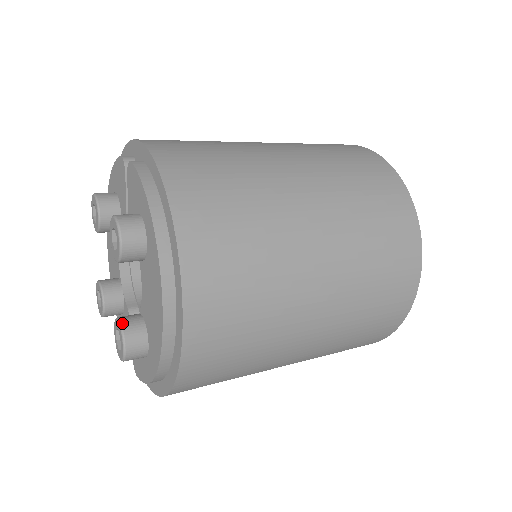
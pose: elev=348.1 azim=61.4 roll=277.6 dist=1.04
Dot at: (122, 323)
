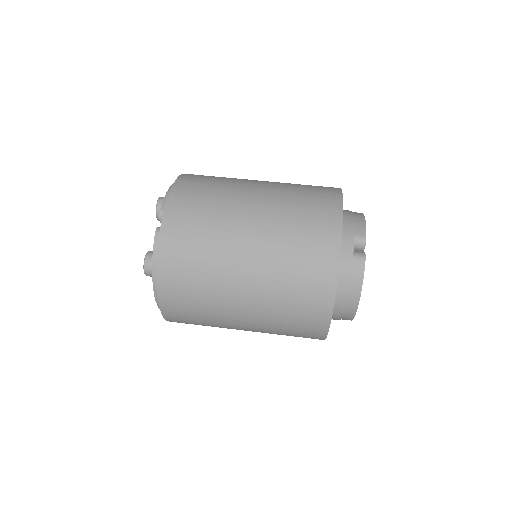
Dot at: occluded
